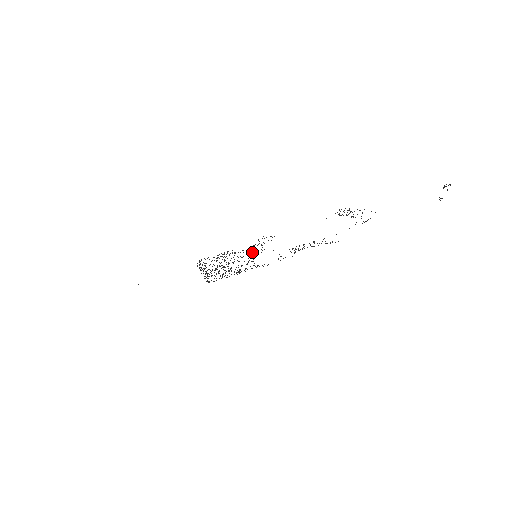
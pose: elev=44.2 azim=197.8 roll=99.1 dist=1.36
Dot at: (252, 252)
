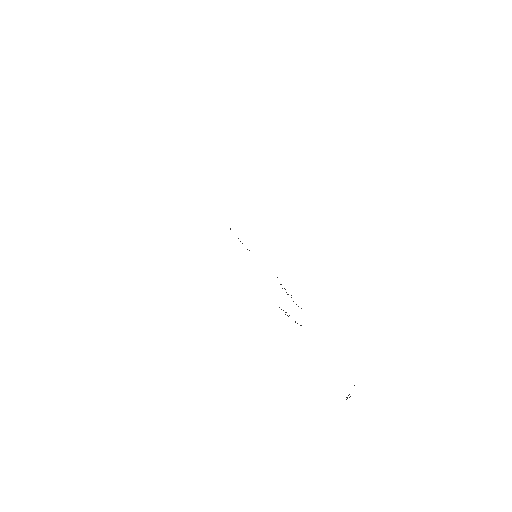
Dot at: occluded
